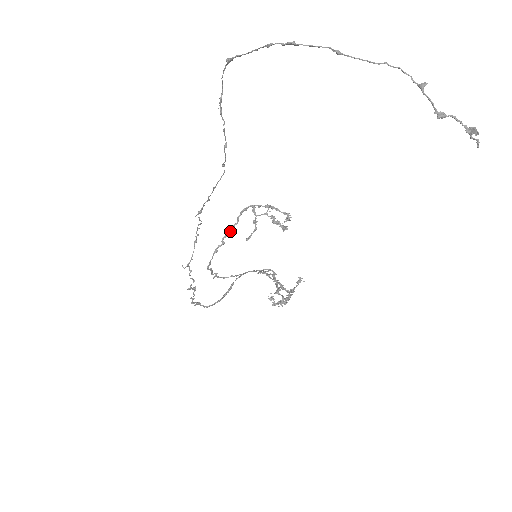
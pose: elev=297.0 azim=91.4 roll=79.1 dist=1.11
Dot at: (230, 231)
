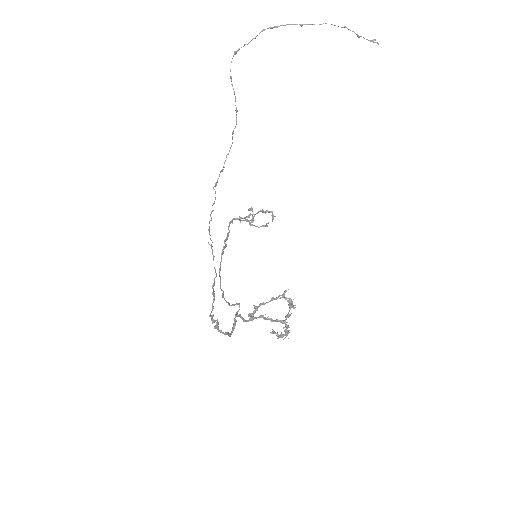
Dot at: (227, 236)
